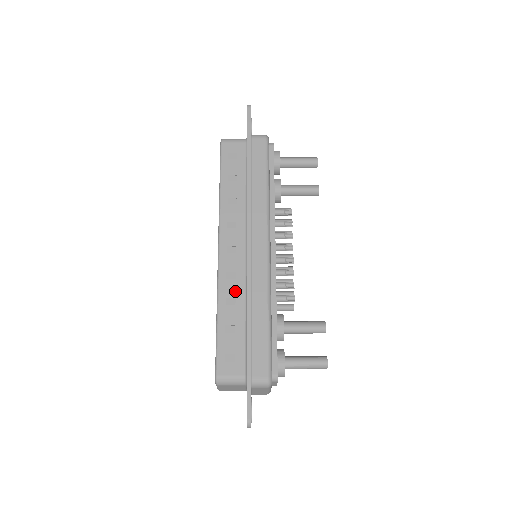
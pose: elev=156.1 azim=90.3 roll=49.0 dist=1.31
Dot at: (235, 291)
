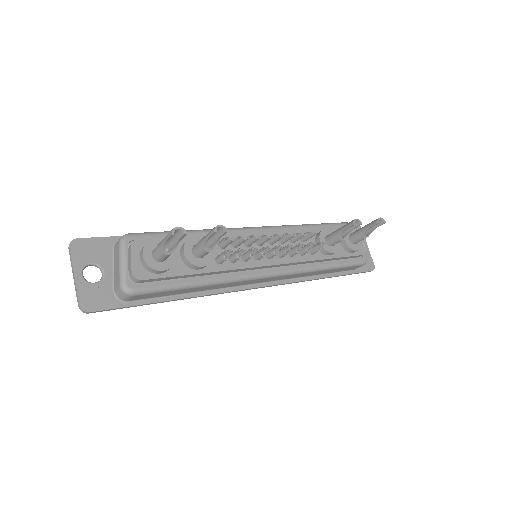
Dot at: occluded
